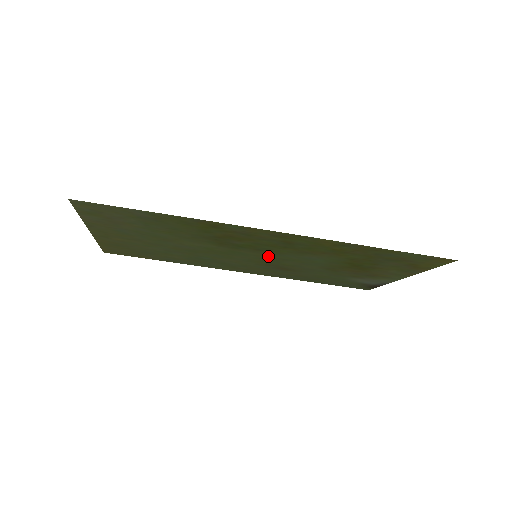
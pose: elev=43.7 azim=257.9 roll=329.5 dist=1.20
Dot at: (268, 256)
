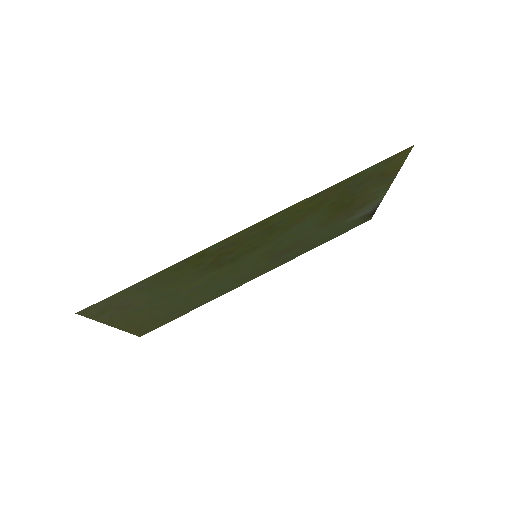
Dot at: (265, 249)
